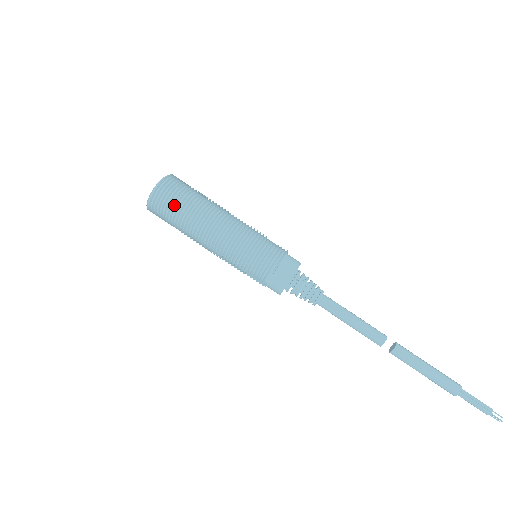
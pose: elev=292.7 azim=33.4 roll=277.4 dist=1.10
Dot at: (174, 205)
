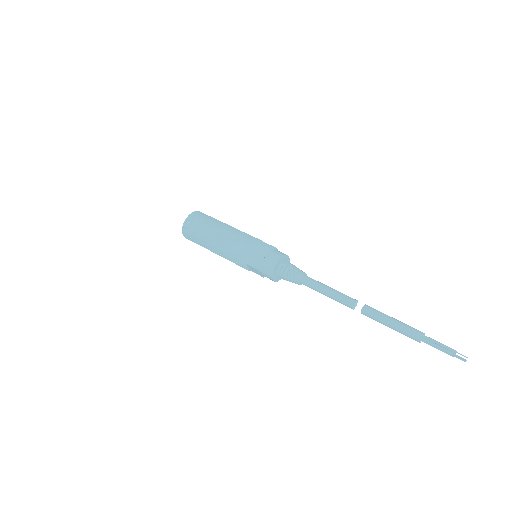
Dot at: (197, 229)
